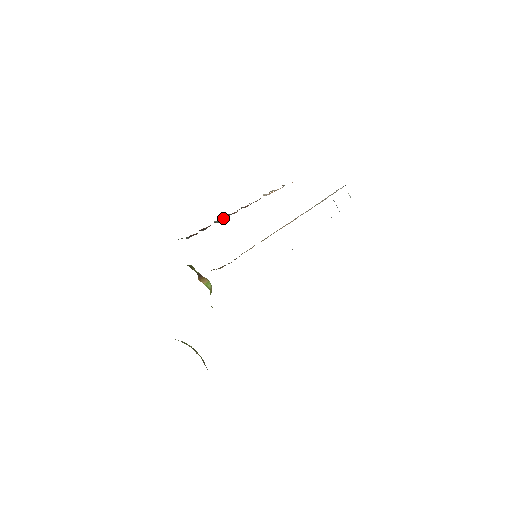
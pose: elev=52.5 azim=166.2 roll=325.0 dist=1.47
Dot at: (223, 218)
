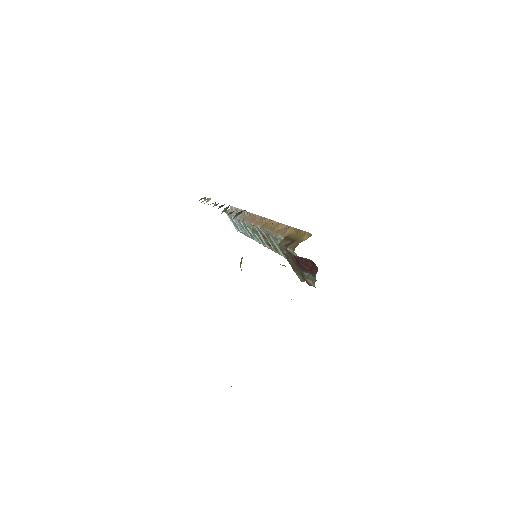
Dot at: (229, 205)
